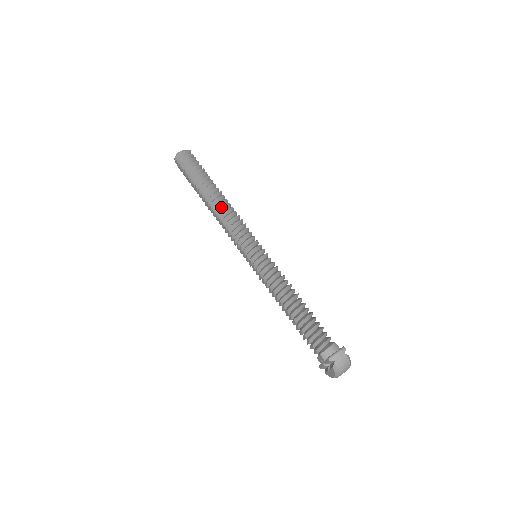
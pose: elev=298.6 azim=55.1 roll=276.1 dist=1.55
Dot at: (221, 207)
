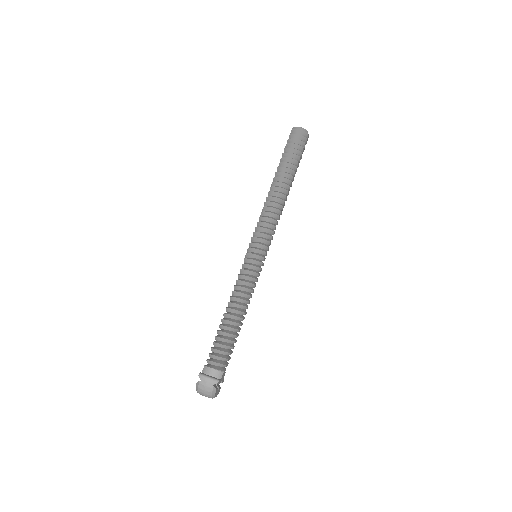
Dot at: (273, 196)
